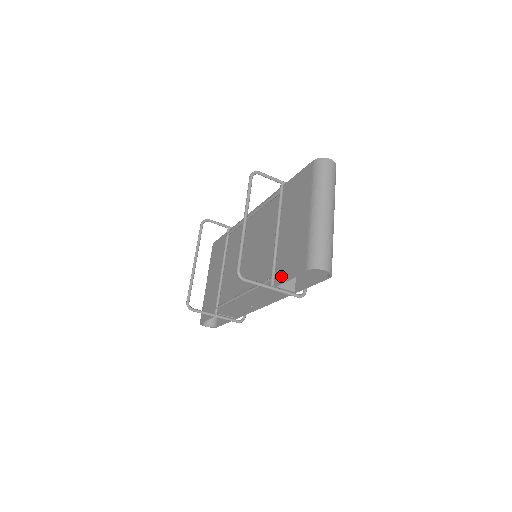
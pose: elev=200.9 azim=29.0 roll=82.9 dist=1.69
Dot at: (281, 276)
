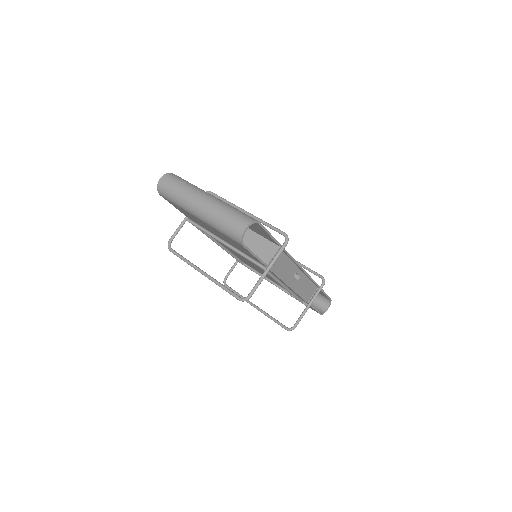
Dot at: occluded
